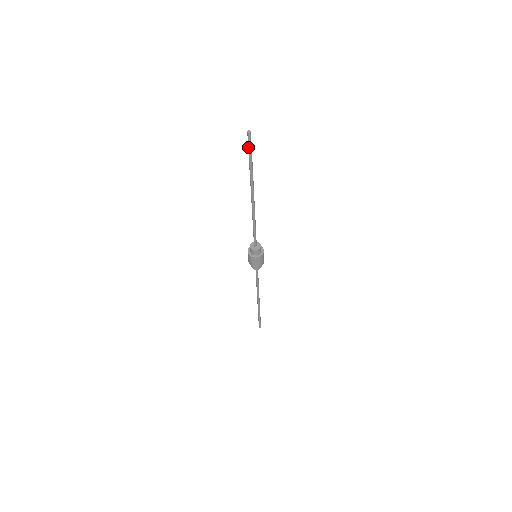
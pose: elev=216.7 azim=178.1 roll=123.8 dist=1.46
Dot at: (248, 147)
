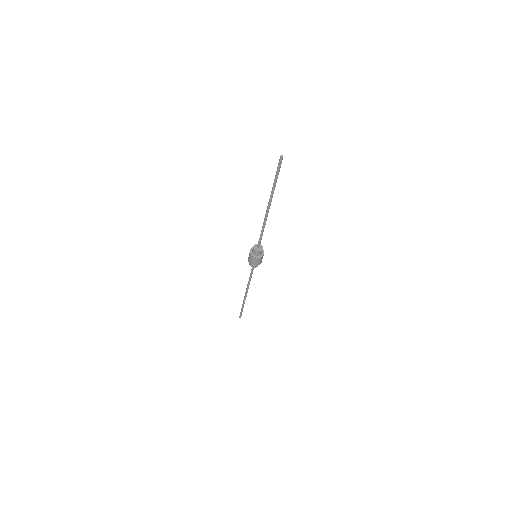
Dot at: (277, 168)
